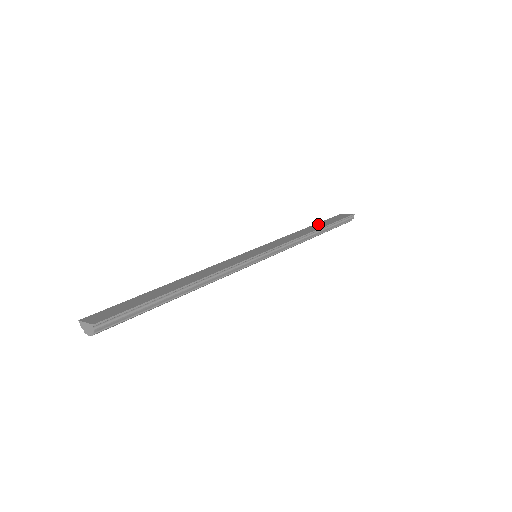
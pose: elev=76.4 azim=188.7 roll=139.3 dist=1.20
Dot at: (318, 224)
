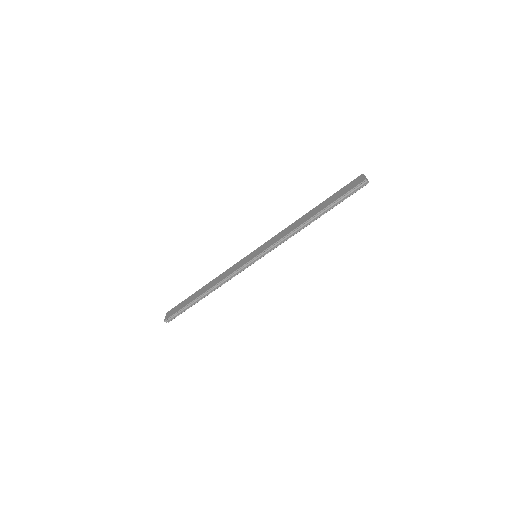
Dot at: (324, 202)
